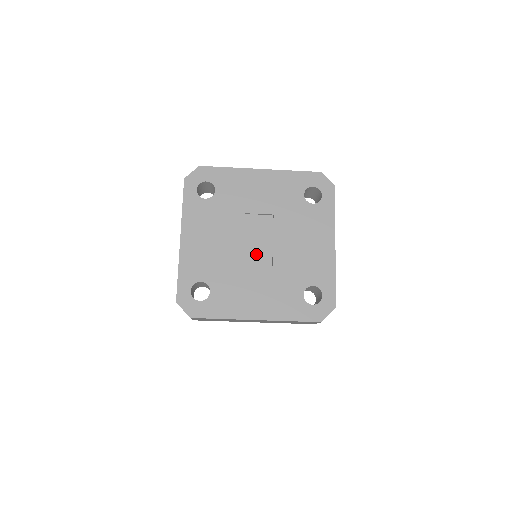
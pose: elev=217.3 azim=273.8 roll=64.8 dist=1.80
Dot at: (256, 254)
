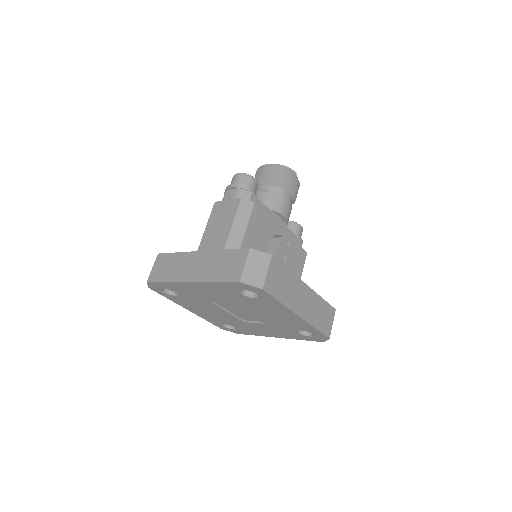
Dot at: (244, 315)
